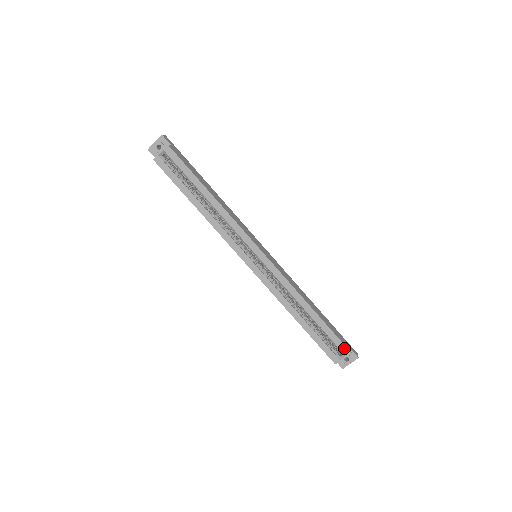
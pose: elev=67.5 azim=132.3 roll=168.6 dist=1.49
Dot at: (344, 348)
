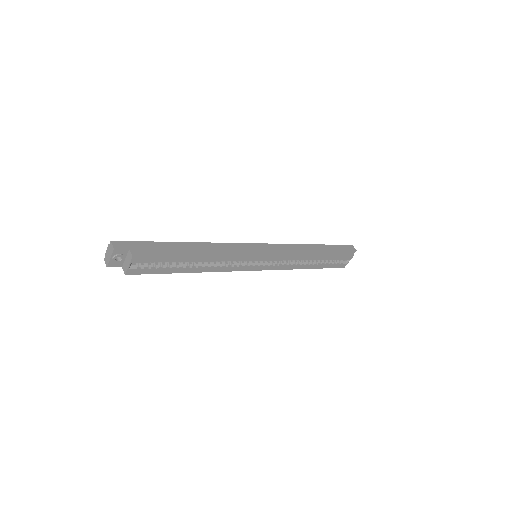
Dot at: (348, 257)
